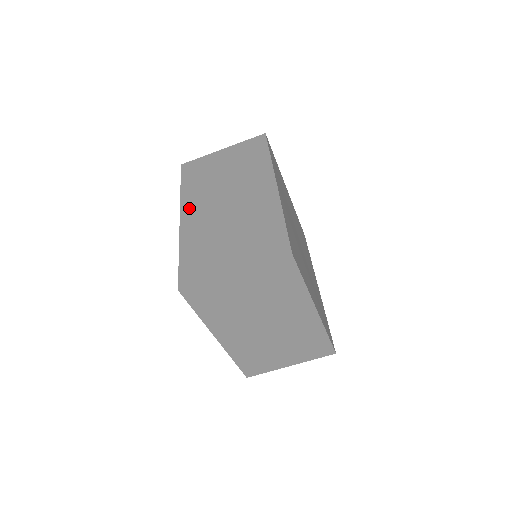
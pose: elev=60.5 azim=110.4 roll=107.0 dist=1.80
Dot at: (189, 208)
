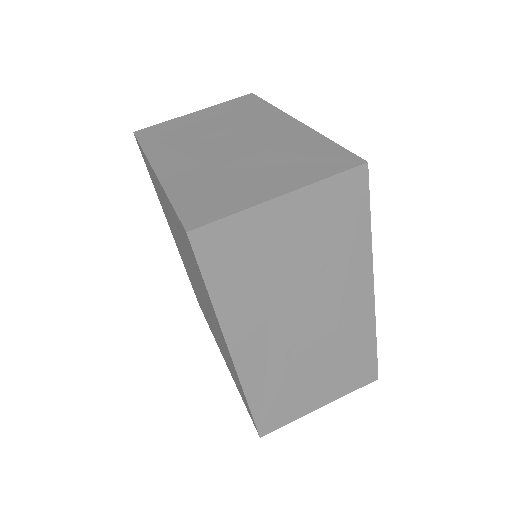
Dot at: occluded
